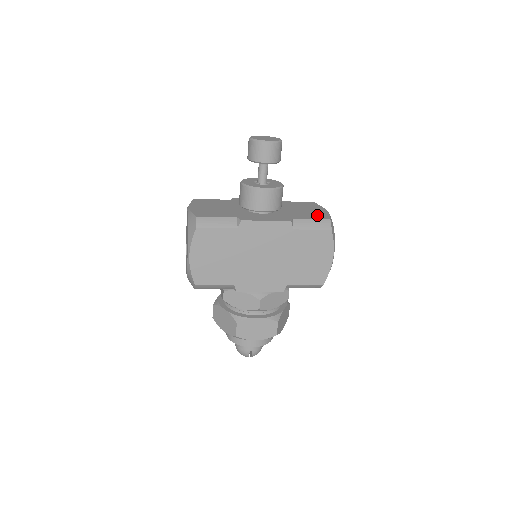
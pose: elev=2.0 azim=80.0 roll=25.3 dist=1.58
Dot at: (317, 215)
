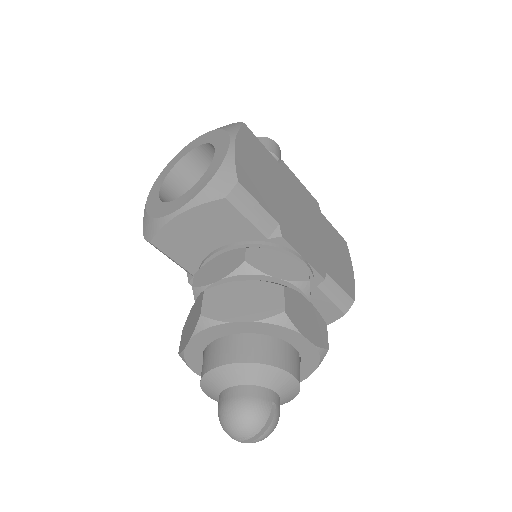
Dot at: occluded
